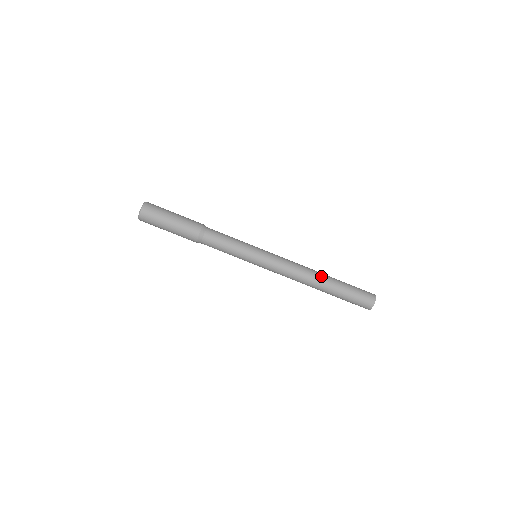
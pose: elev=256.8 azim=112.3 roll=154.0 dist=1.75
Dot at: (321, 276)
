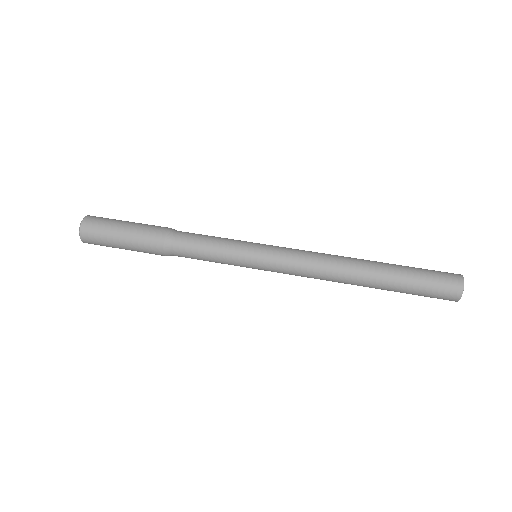
Dot at: occluded
